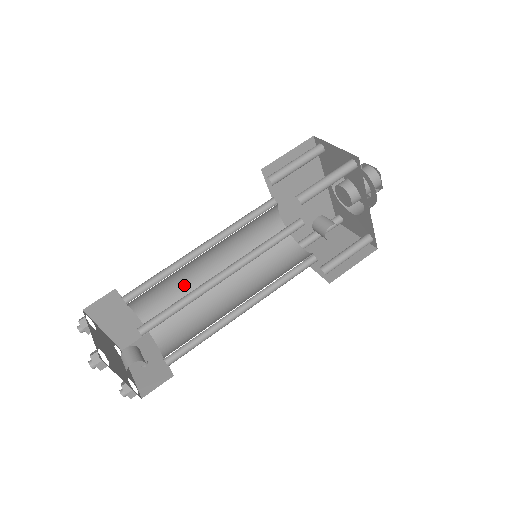
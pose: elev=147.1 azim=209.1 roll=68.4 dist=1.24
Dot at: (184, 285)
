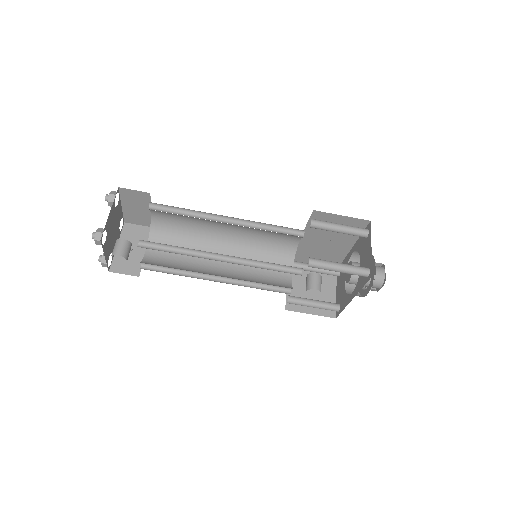
Dot at: (197, 225)
